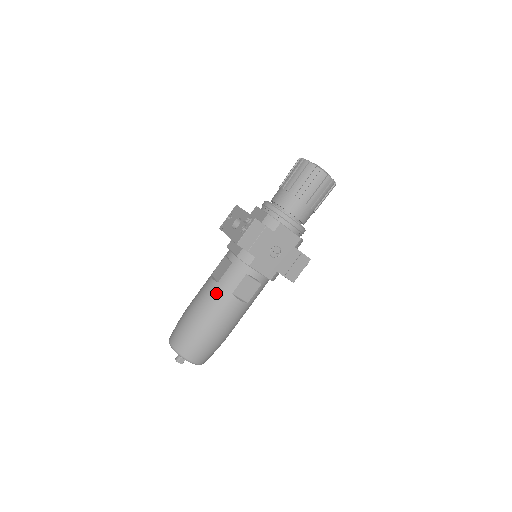
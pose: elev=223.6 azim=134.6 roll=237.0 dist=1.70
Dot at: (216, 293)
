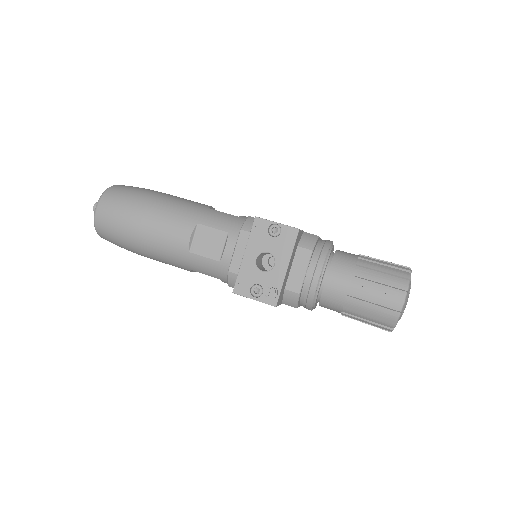
Dot at: (177, 255)
